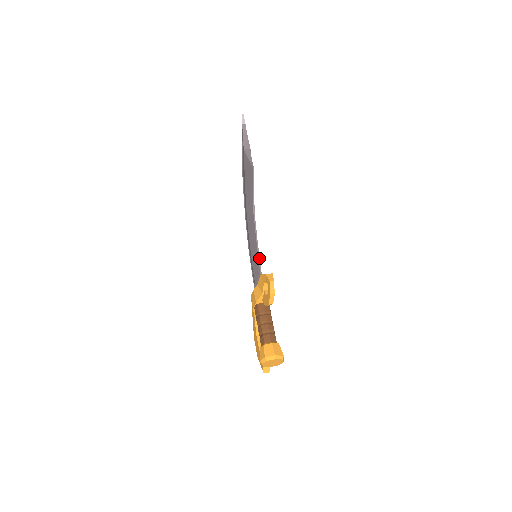
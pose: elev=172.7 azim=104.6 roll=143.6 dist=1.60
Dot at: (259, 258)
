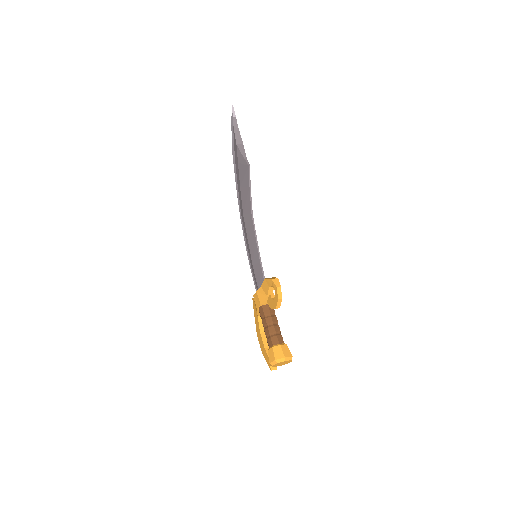
Dot at: (260, 259)
